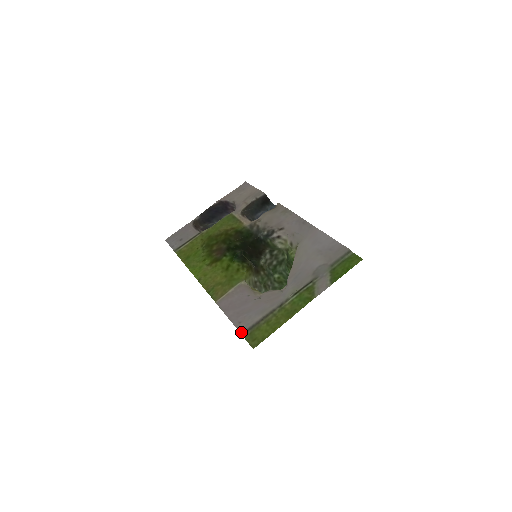
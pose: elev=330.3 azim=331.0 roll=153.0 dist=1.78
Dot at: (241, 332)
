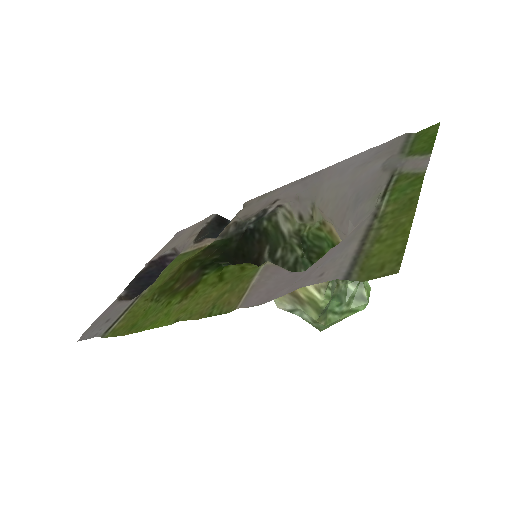
Dot at: (340, 277)
